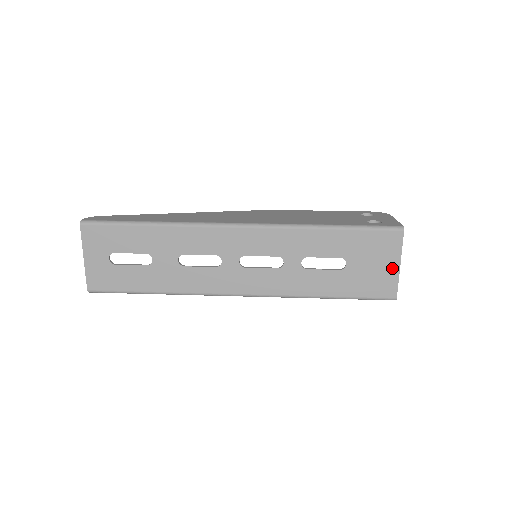
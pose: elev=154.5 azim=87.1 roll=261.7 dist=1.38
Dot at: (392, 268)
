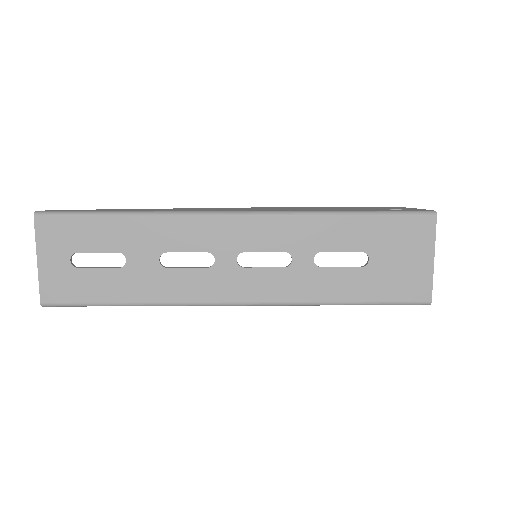
Dot at: (424, 263)
